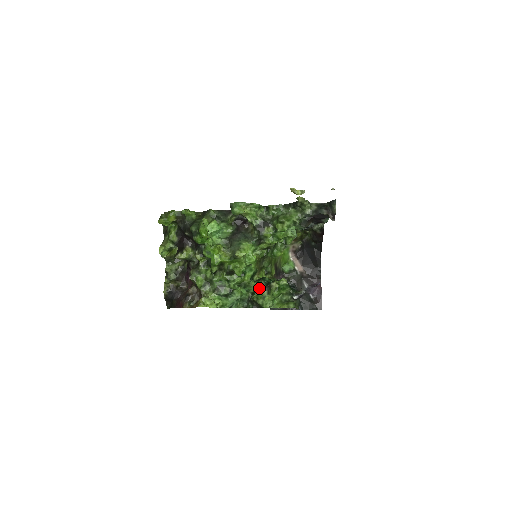
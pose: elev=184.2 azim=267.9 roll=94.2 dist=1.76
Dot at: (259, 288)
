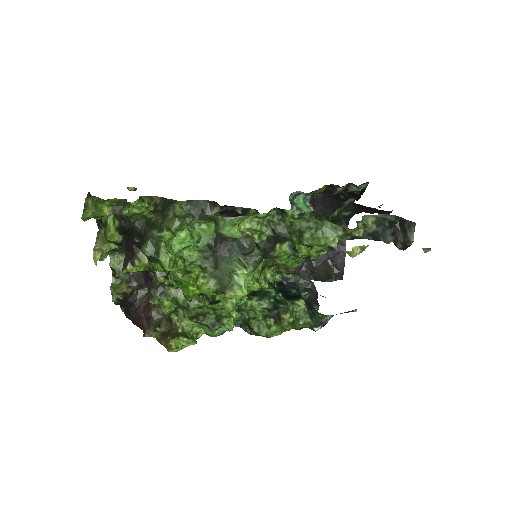
Dot at: (261, 313)
